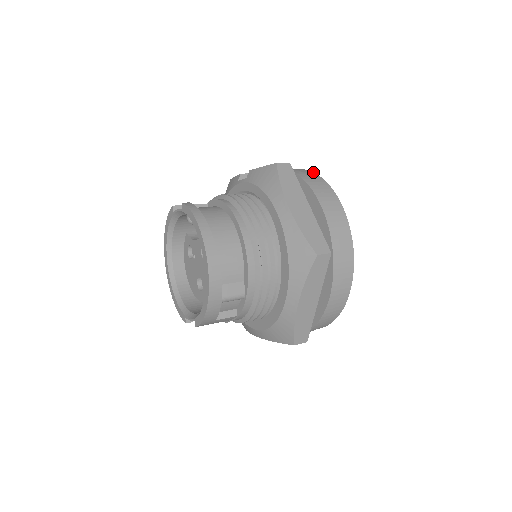
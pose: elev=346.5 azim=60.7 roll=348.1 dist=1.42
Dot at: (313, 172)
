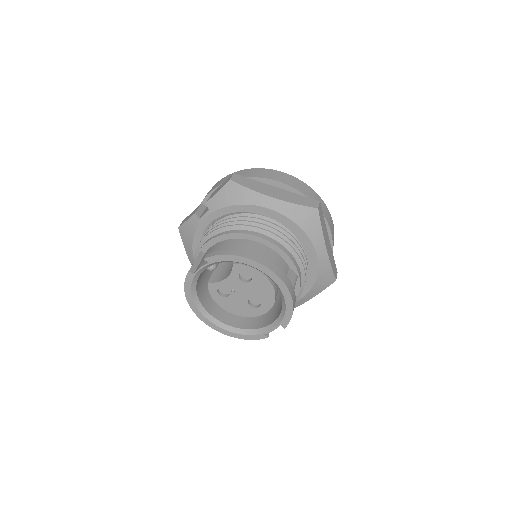
Dot at: (240, 171)
